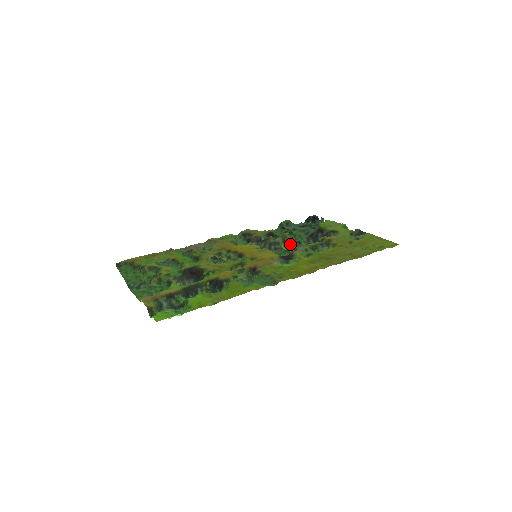
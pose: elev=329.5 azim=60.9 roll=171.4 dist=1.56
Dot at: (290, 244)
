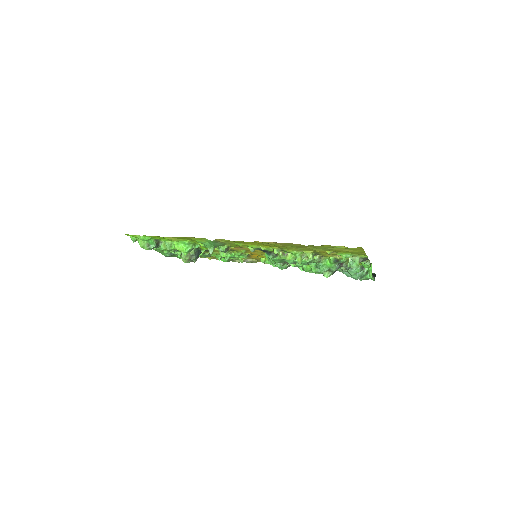
Dot at: occluded
